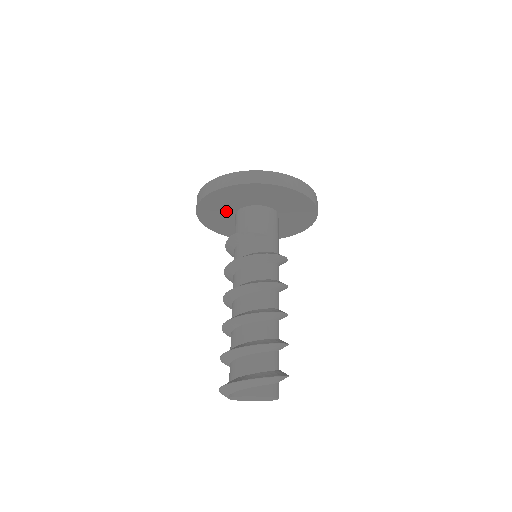
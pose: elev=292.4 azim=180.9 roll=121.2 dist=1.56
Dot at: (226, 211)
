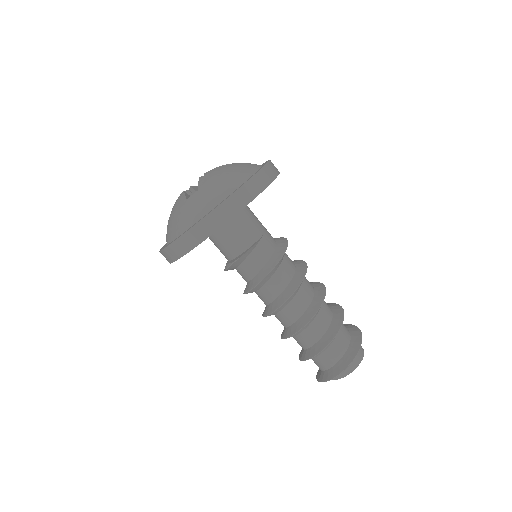
Dot at: occluded
